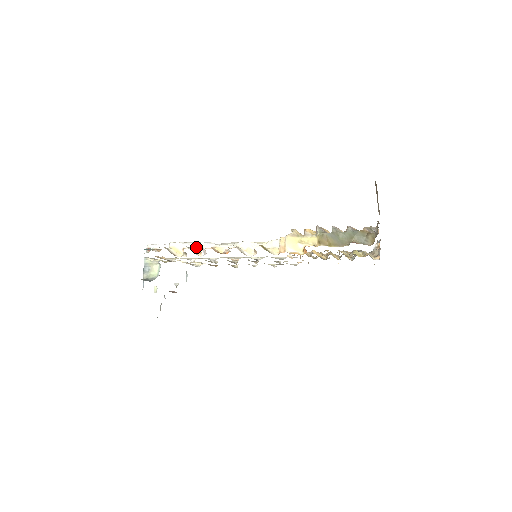
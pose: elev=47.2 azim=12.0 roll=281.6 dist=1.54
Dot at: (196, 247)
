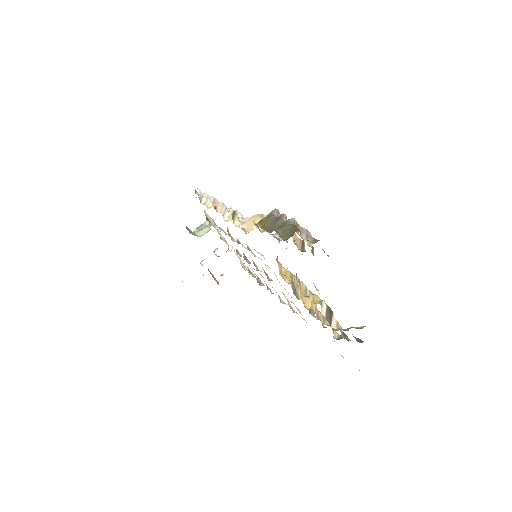
Dot at: occluded
